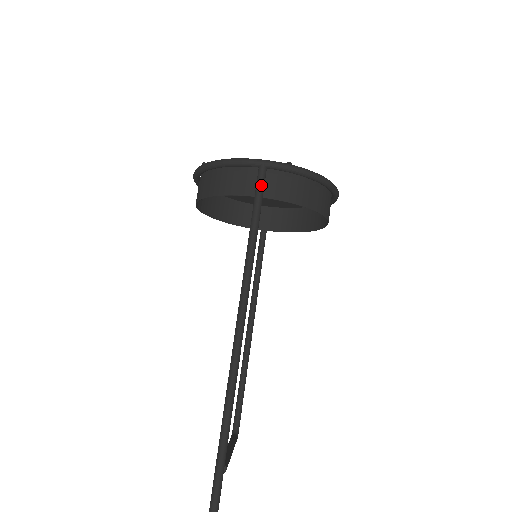
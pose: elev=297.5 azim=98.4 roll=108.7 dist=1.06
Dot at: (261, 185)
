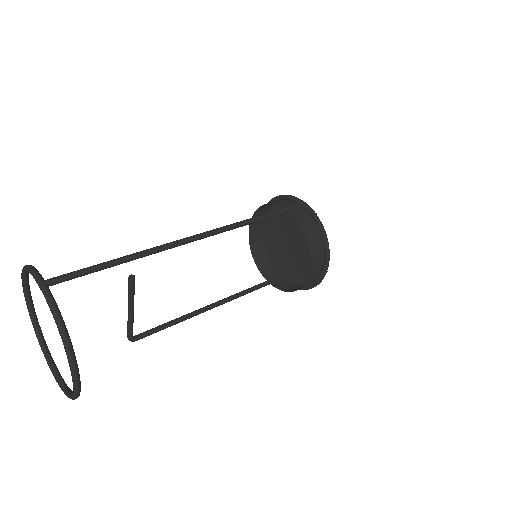
Dot at: (295, 206)
